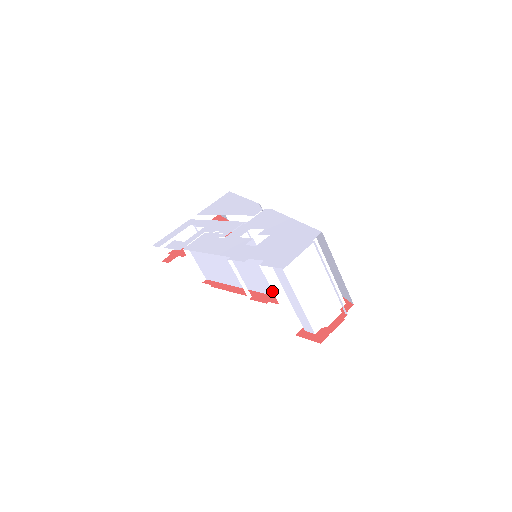
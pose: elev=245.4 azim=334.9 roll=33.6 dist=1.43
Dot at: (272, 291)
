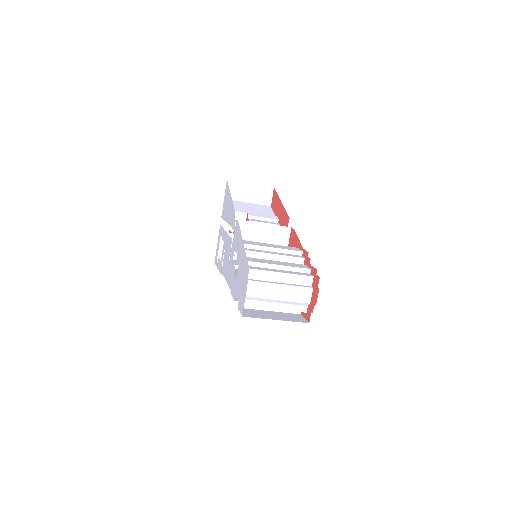
Dot at: occluded
